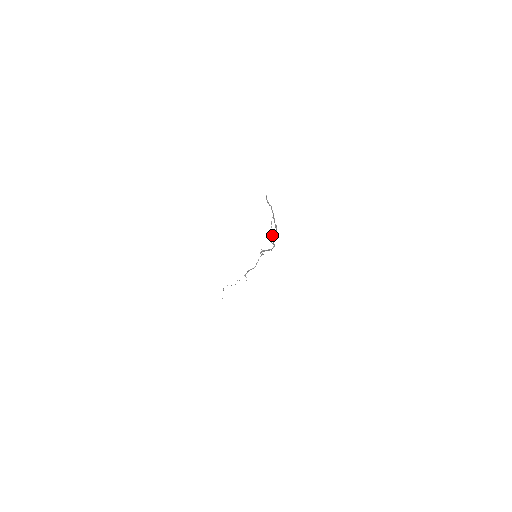
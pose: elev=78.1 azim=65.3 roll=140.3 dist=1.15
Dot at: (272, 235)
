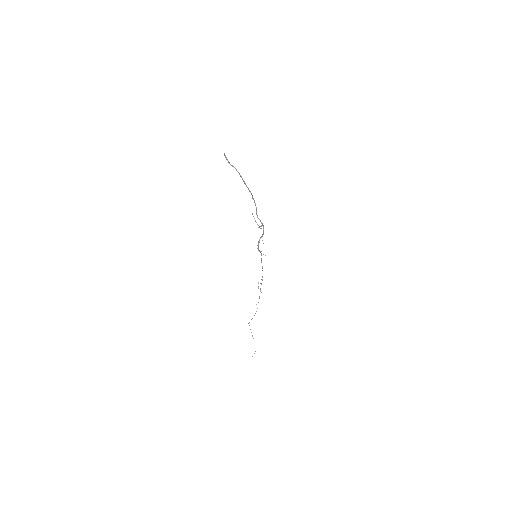
Dot at: (259, 226)
